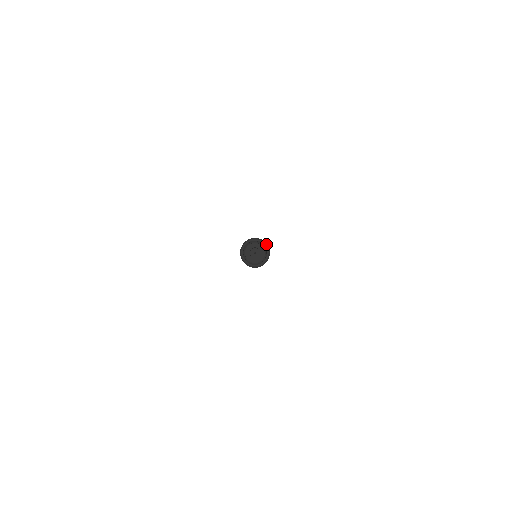
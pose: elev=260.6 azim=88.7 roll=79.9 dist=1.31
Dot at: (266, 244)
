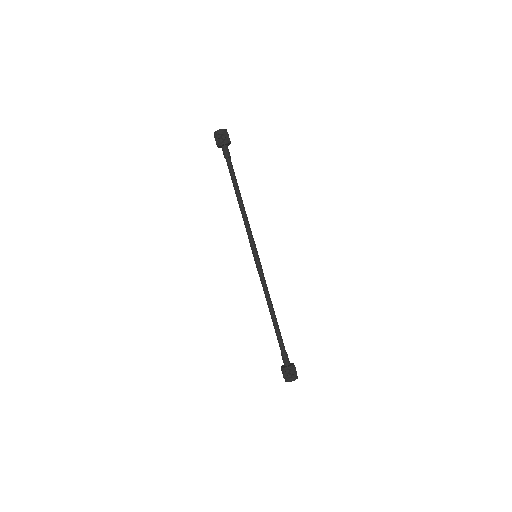
Dot at: (295, 377)
